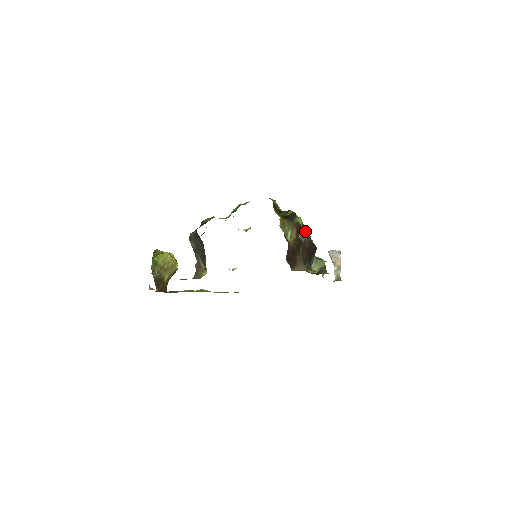
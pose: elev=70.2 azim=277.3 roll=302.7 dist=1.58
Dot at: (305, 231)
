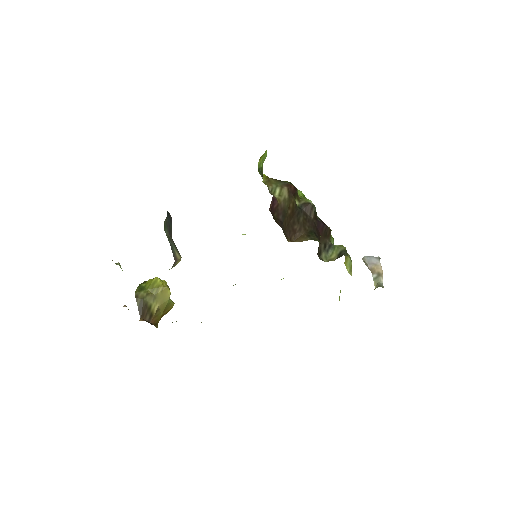
Dot at: (306, 200)
